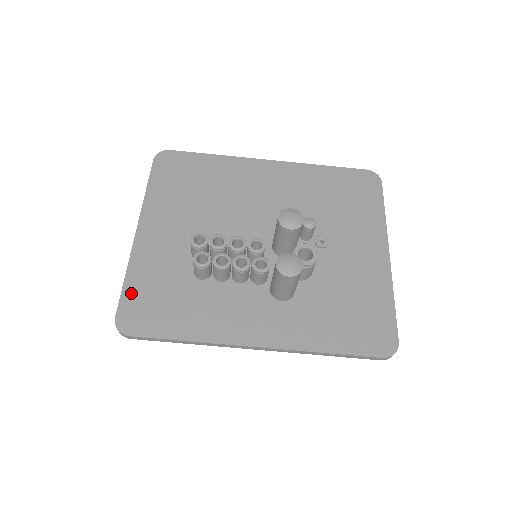
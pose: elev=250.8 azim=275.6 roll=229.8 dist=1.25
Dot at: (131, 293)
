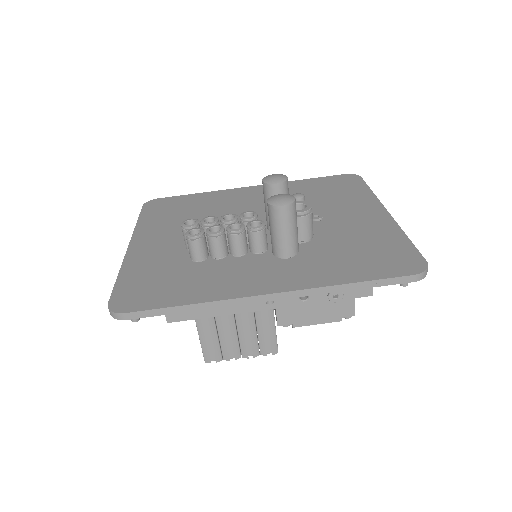
Dot at: (125, 284)
